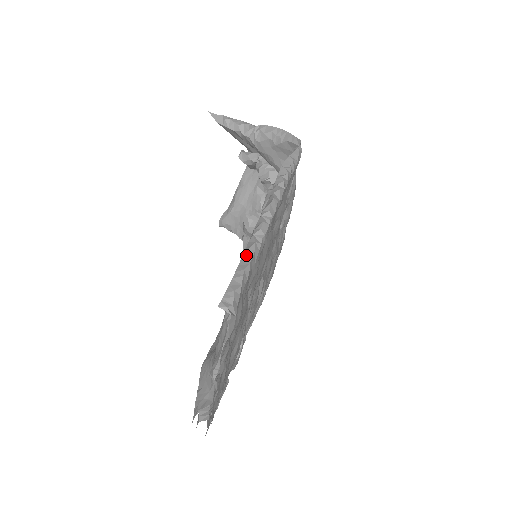
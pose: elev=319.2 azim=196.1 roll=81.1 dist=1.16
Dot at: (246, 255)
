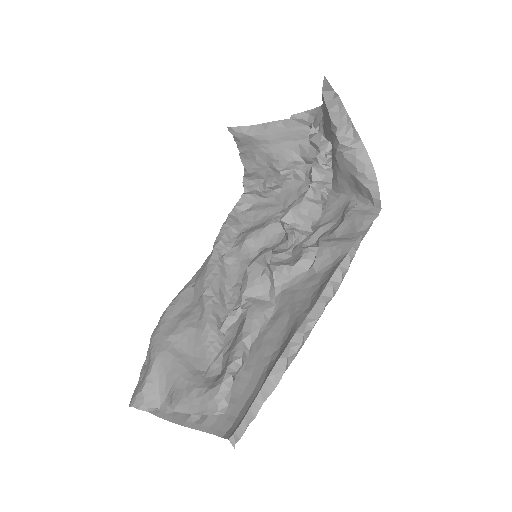
Dot at: (271, 380)
